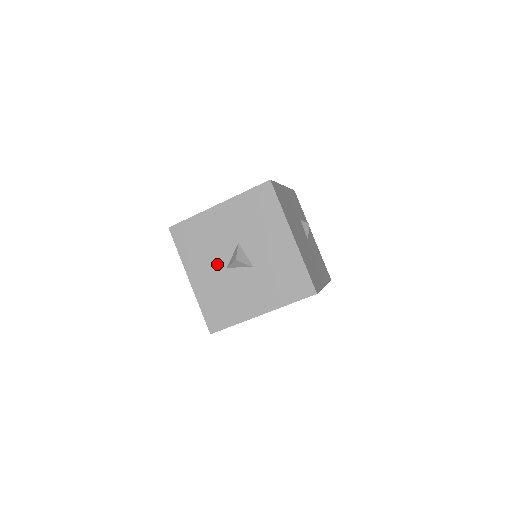
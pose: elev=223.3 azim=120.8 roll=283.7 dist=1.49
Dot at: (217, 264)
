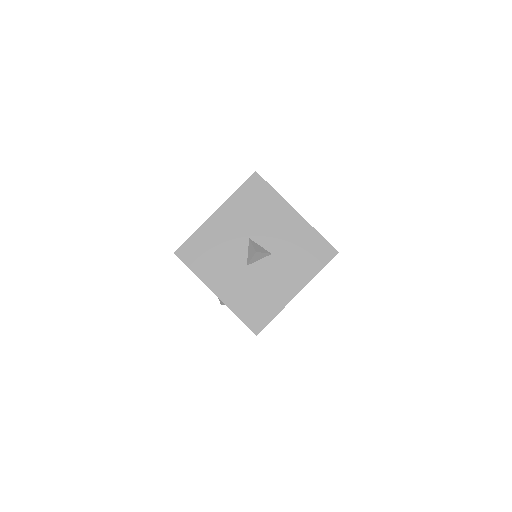
Dot at: (236, 266)
